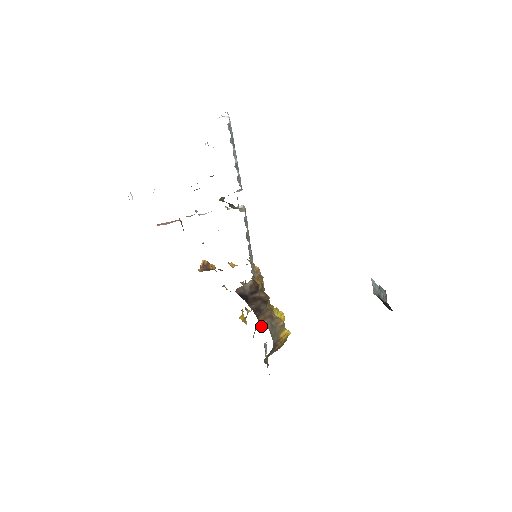
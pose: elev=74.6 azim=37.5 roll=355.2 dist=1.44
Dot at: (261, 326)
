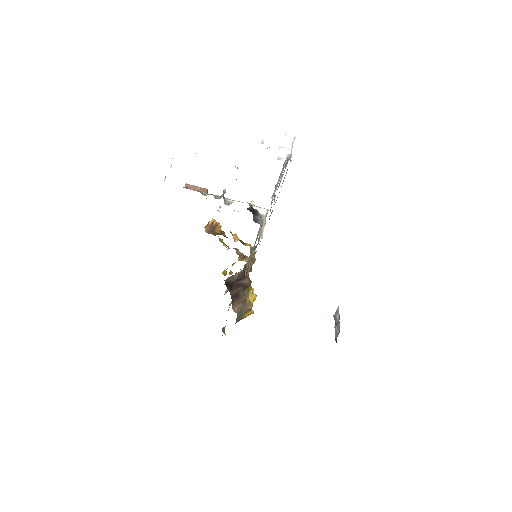
Dot at: occluded
